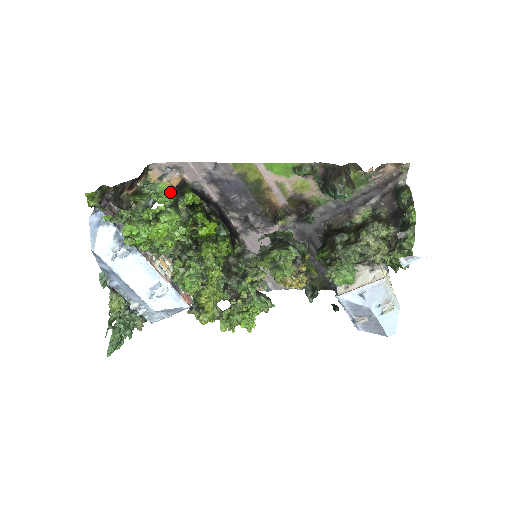
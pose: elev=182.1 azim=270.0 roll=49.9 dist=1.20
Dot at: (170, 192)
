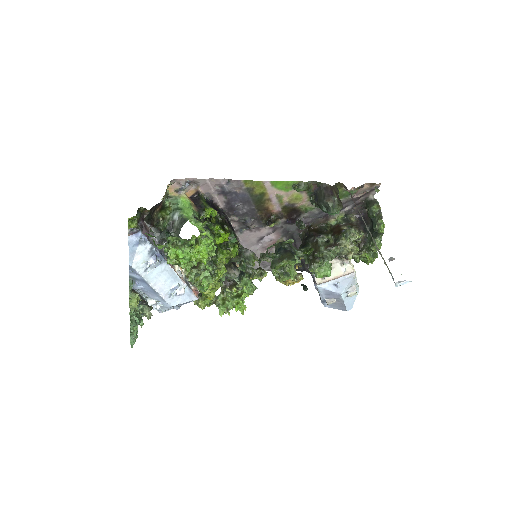
Dot at: (192, 207)
